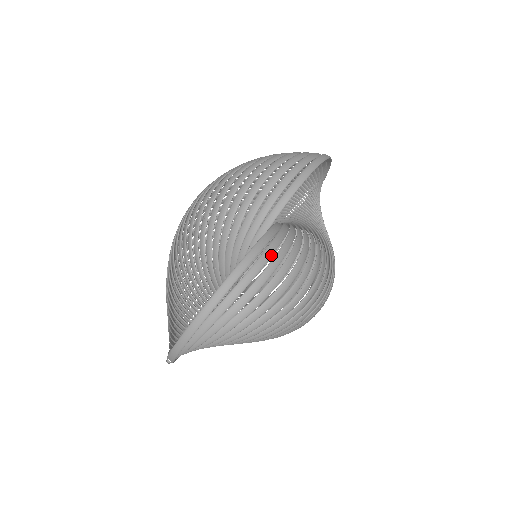
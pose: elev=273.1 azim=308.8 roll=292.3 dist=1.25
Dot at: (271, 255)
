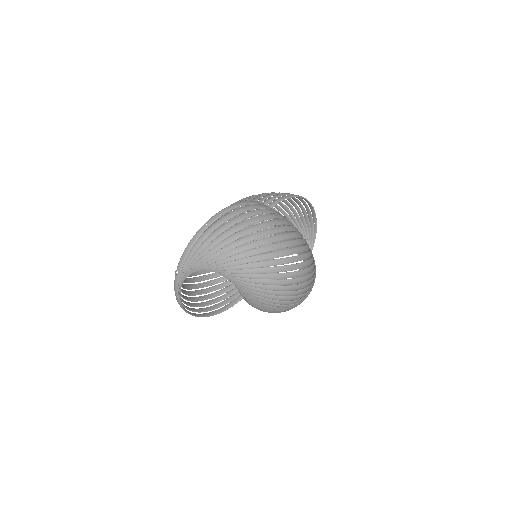
Dot at: (267, 208)
